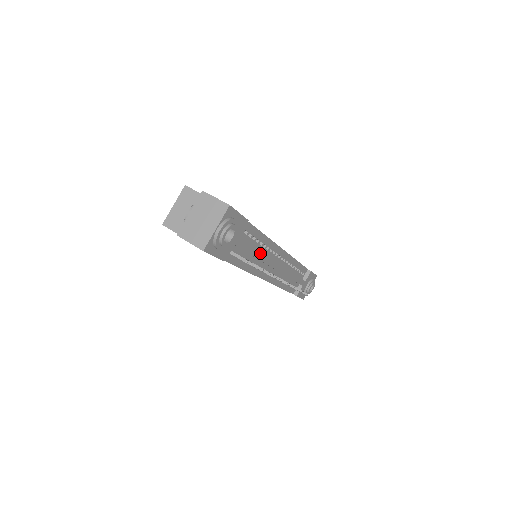
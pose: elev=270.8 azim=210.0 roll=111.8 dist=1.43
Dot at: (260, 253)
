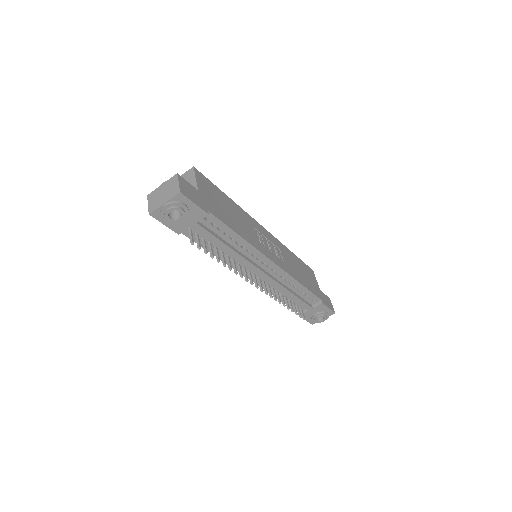
Dot at: (231, 249)
